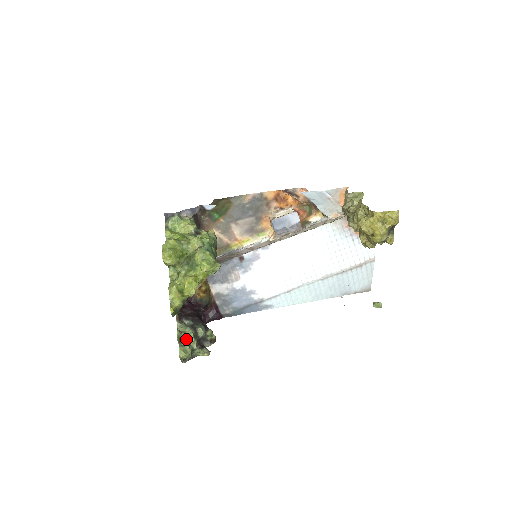
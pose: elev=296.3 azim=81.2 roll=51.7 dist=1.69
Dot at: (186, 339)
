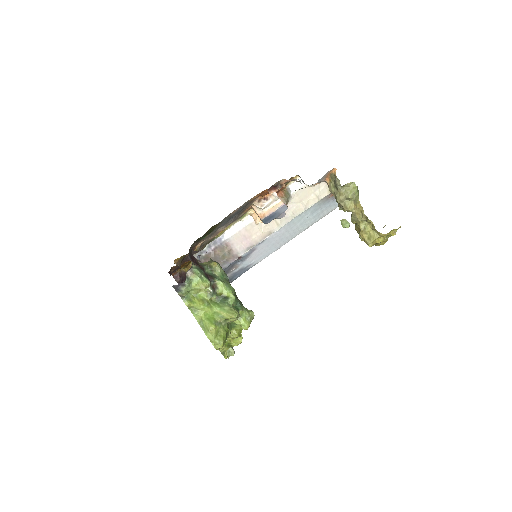
Dot at: occluded
